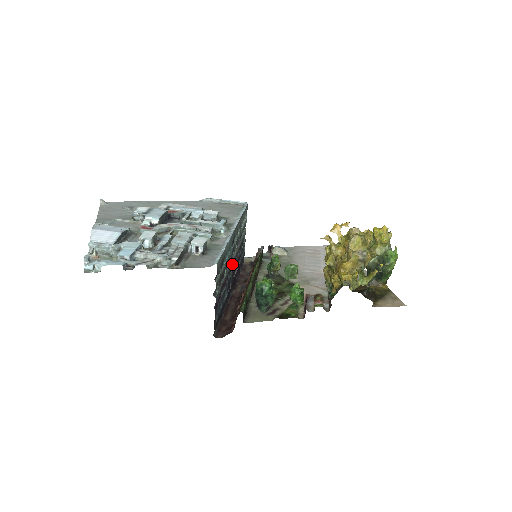
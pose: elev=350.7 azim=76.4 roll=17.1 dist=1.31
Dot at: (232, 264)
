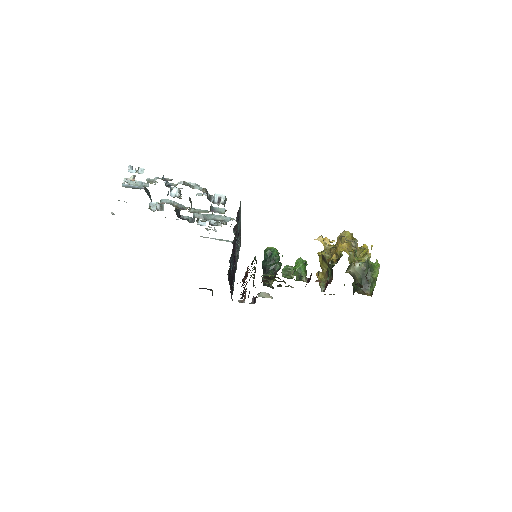
Dot at: (235, 257)
